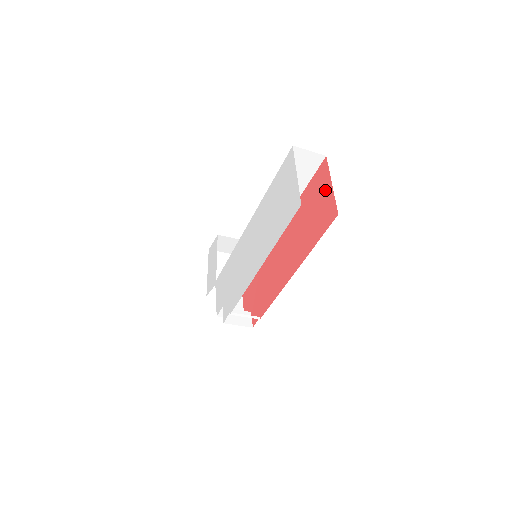
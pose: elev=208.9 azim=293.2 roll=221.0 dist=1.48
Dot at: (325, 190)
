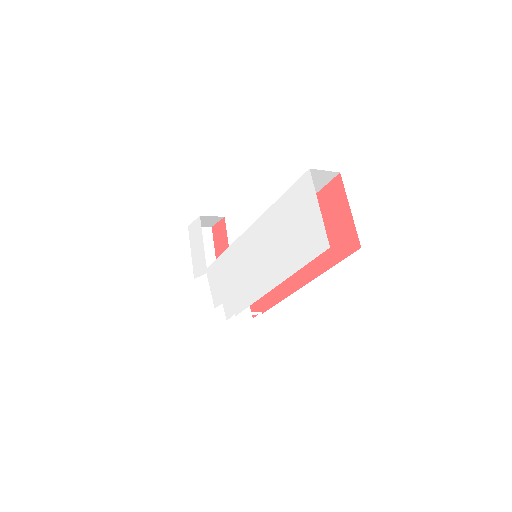
Dot at: (341, 212)
